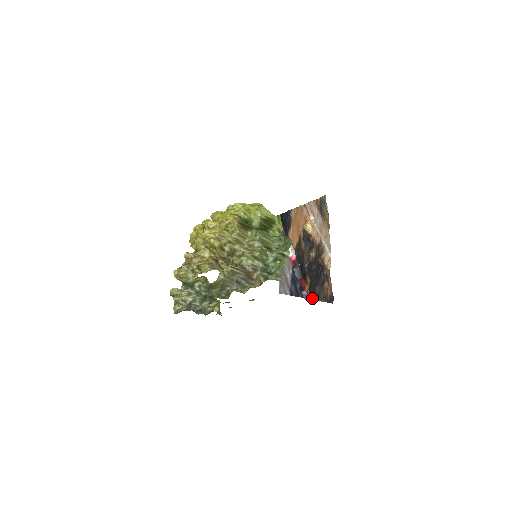
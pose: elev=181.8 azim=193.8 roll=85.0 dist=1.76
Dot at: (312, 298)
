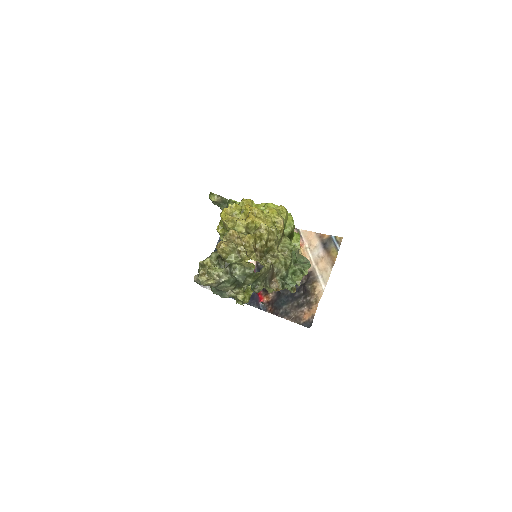
Dot at: (271, 312)
